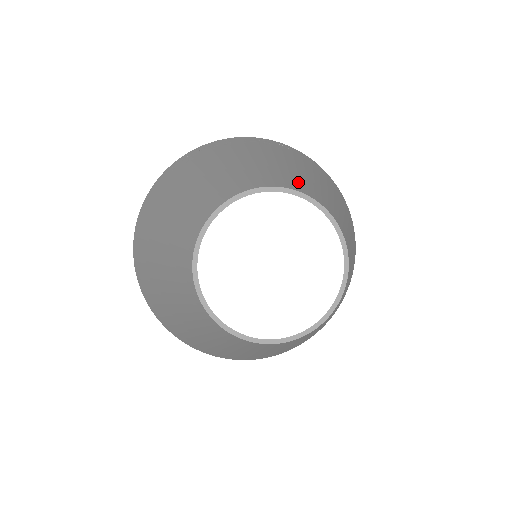
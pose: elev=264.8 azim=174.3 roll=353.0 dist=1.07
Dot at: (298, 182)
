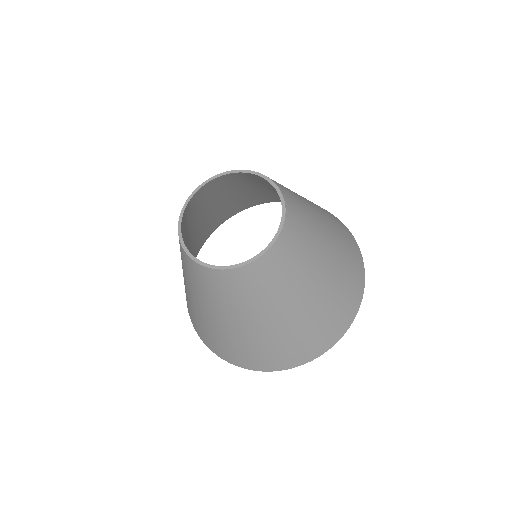
Dot at: occluded
